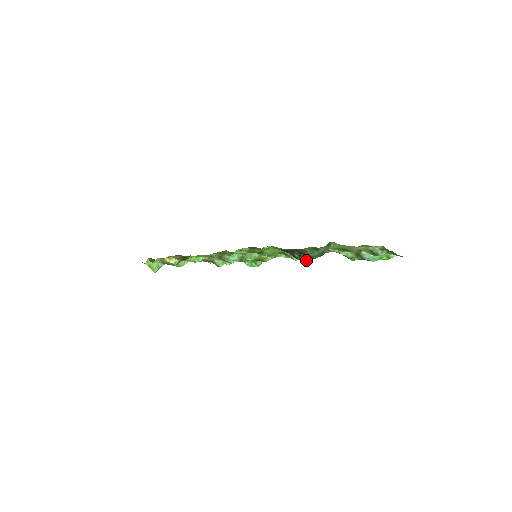
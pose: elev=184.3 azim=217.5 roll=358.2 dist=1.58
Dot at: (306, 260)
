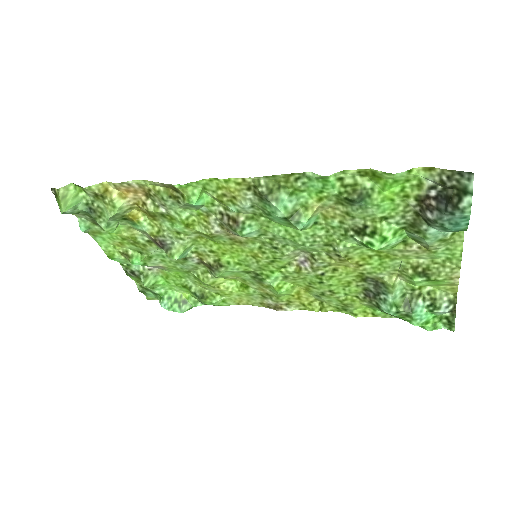
Dot at: (454, 219)
